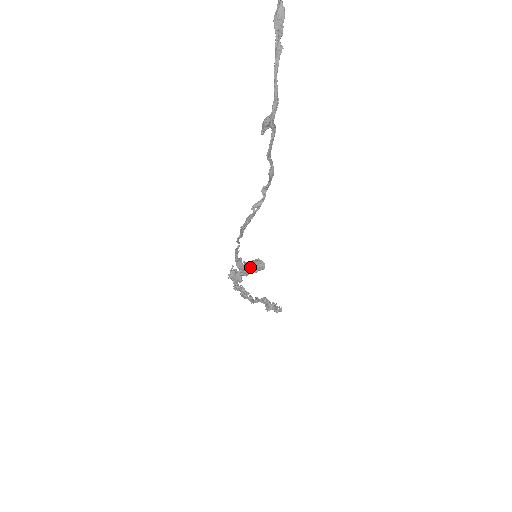
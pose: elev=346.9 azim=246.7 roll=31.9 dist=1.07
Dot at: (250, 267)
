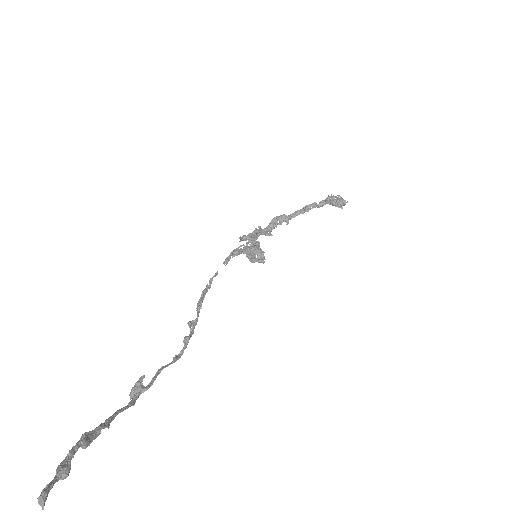
Dot at: (250, 257)
